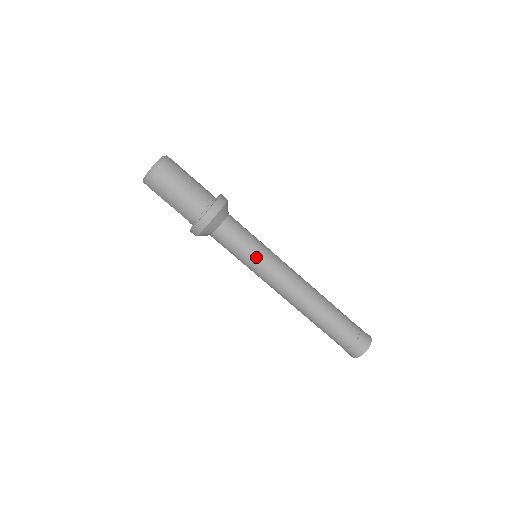
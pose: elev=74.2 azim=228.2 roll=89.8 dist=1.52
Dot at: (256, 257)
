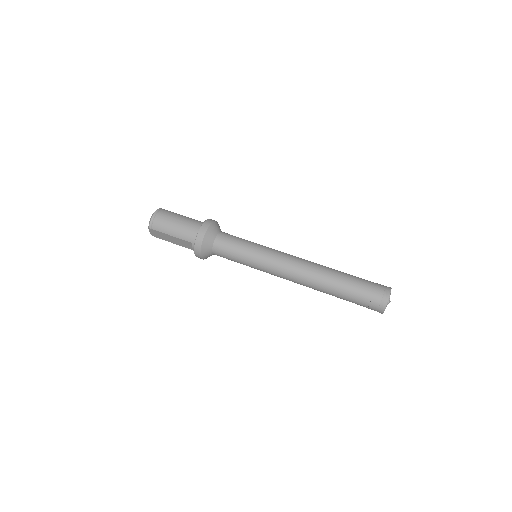
Dot at: (255, 248)
